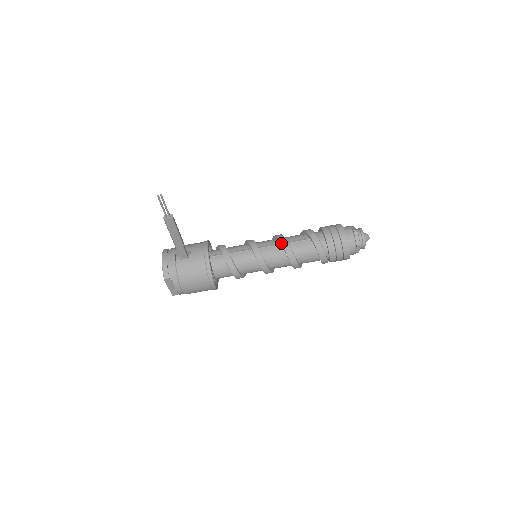
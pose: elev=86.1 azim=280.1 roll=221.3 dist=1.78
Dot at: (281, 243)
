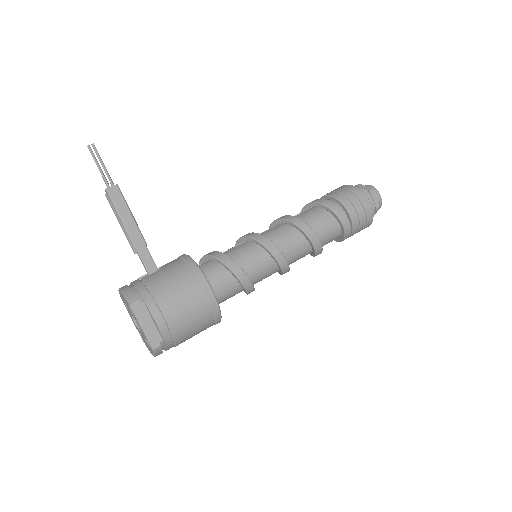
Dot at: (279, 219)
